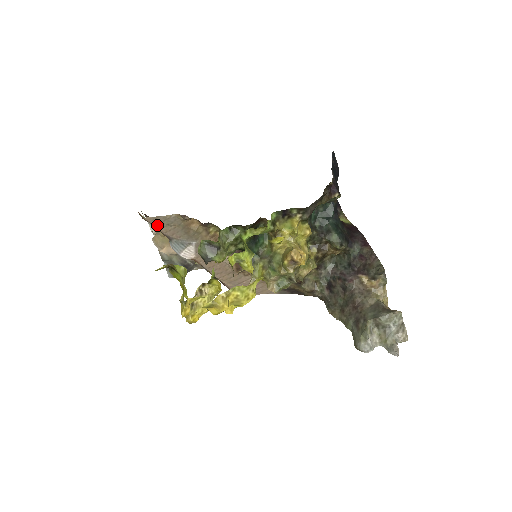
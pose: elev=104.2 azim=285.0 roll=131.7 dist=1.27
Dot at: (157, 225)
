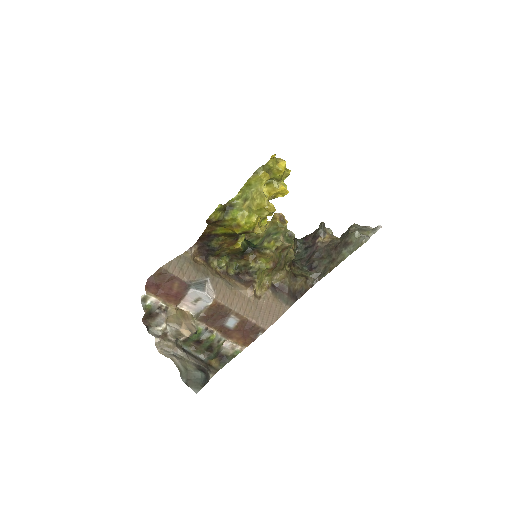
Dot at: (174, 272)
